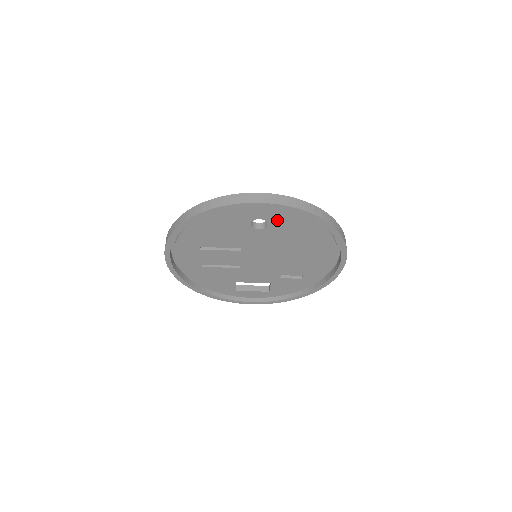
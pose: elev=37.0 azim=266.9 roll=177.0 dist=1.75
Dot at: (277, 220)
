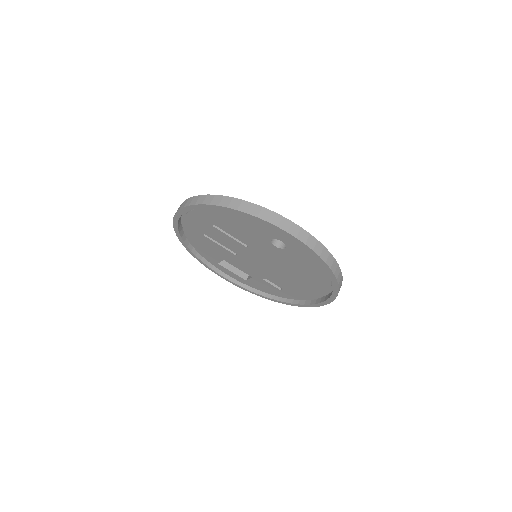
Dot at: (296, 251)
